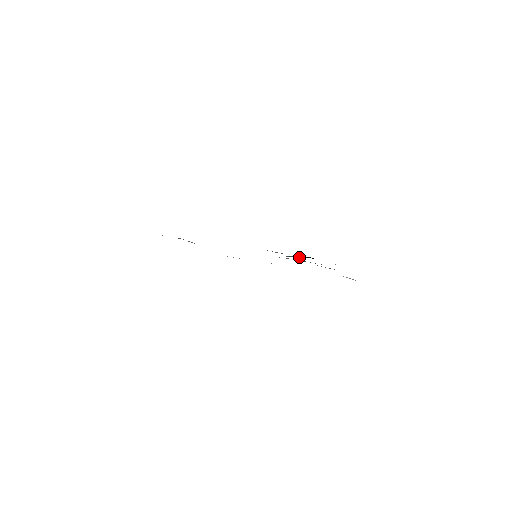
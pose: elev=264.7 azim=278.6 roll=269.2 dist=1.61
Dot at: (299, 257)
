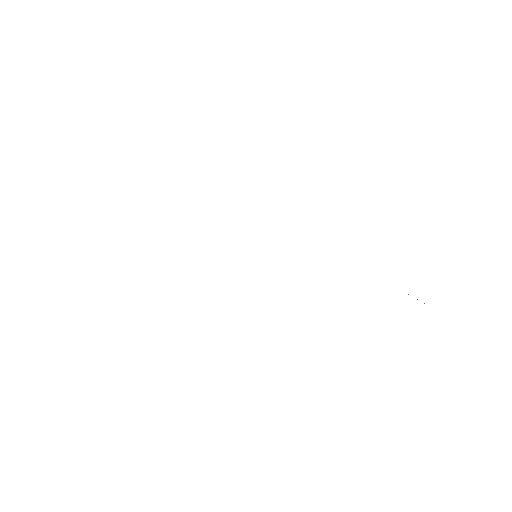
Dot at: occluded
